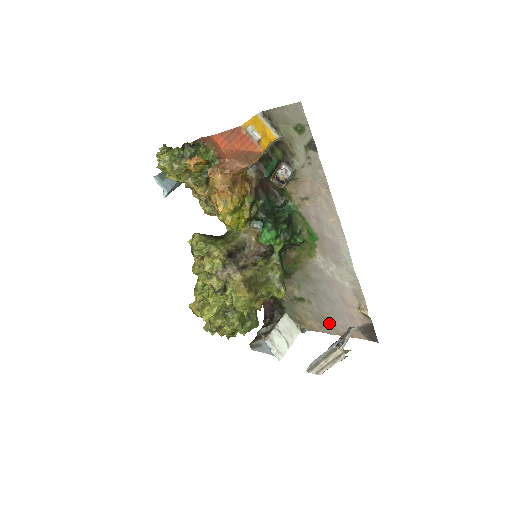
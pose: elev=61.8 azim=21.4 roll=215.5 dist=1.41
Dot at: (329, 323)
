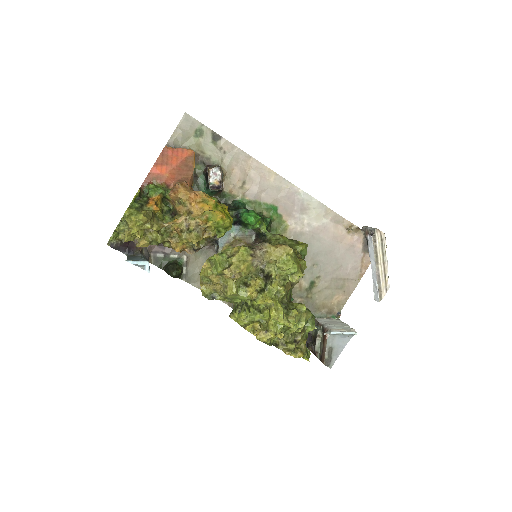
Dot at: (345, 278)
